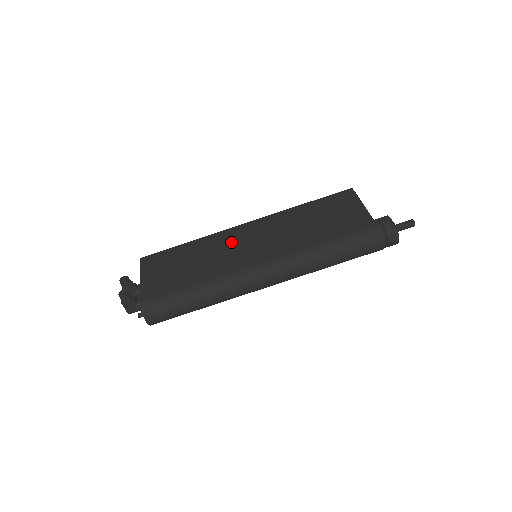
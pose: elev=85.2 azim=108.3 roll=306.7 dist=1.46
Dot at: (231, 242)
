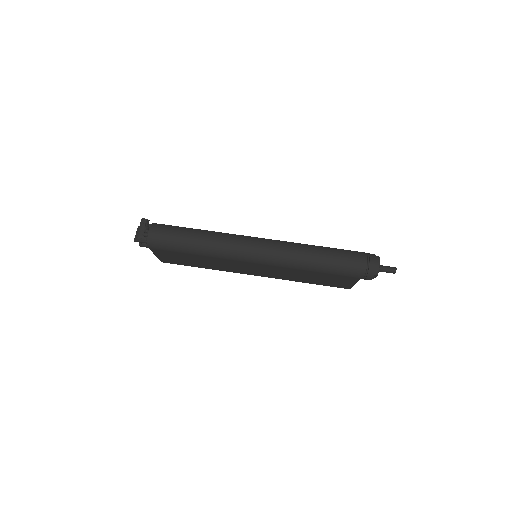
Dot at: occluded
